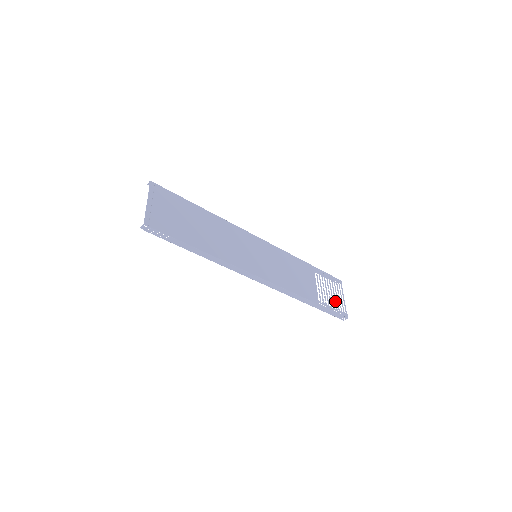
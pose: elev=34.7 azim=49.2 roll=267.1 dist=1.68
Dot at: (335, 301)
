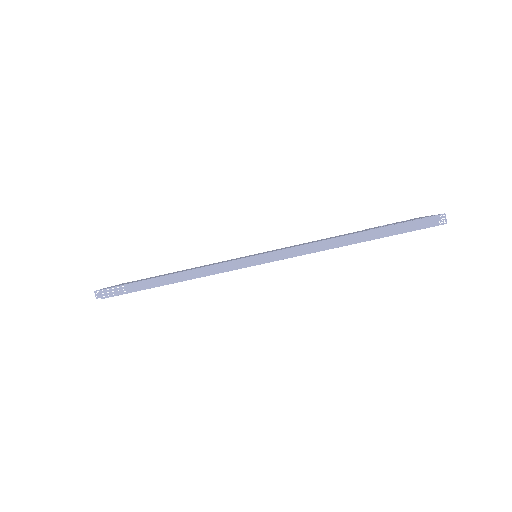
Dot at: occluded
